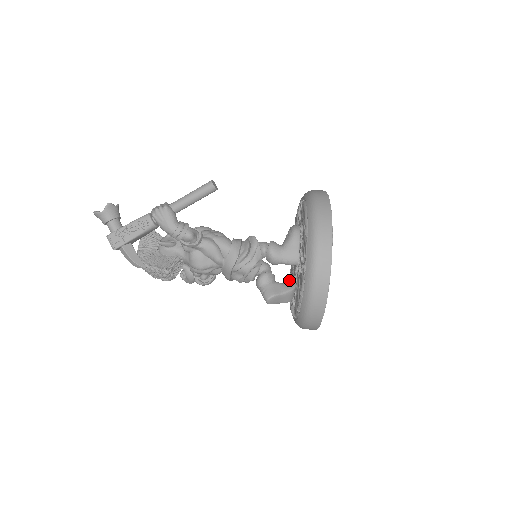
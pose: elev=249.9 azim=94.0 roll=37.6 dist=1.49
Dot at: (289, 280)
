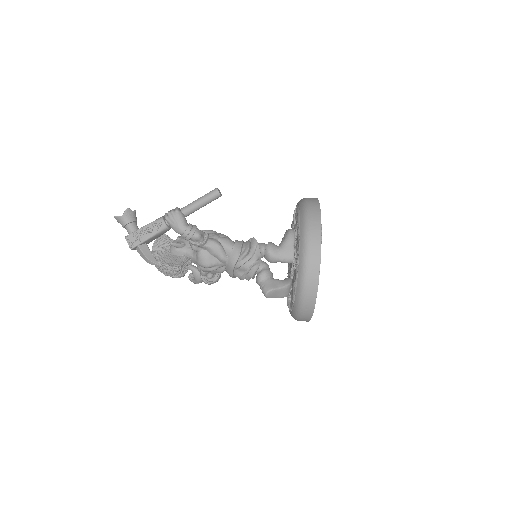
Dot at: occluded
